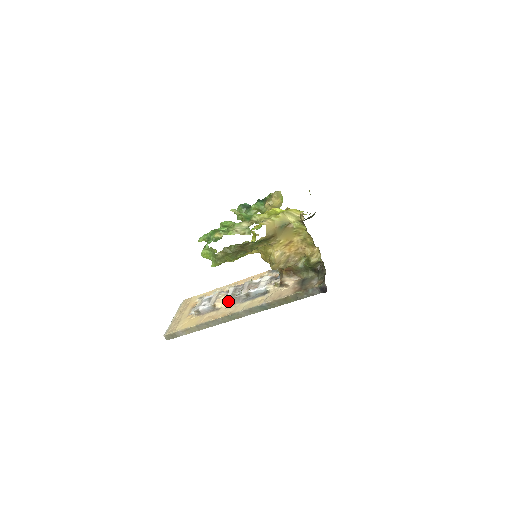
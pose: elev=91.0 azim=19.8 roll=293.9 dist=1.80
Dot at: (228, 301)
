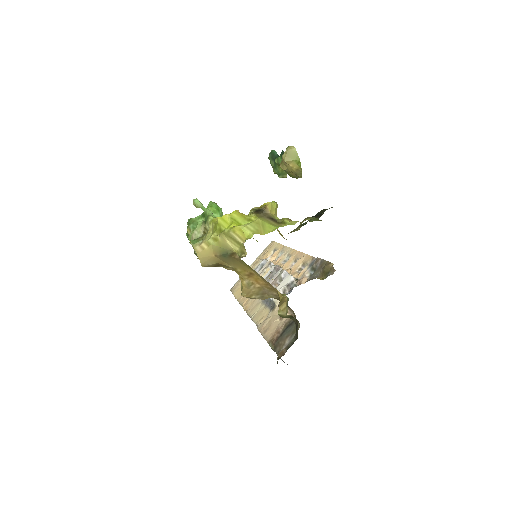
Dot at: occluded
